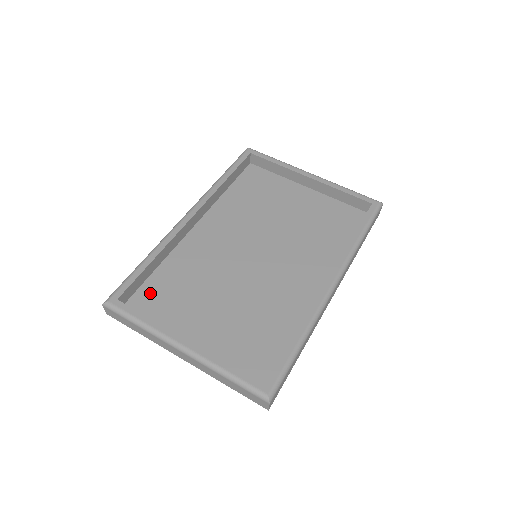
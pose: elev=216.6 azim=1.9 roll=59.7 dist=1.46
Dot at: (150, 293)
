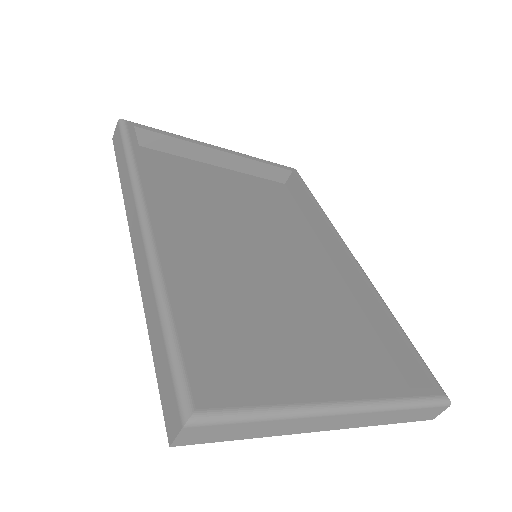
Dot at: (204, 365)
